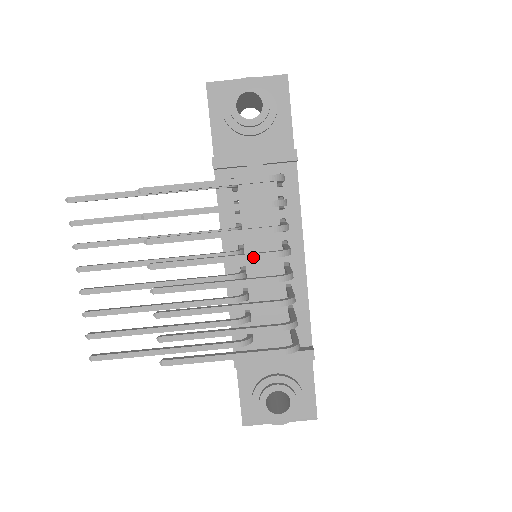
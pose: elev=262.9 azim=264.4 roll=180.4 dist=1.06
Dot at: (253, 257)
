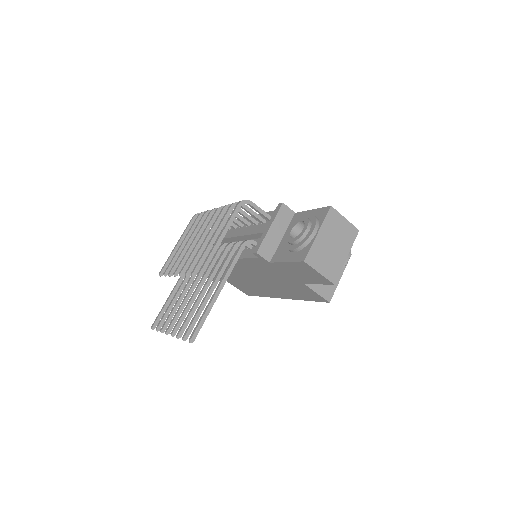
Dot at: (204, 222)
